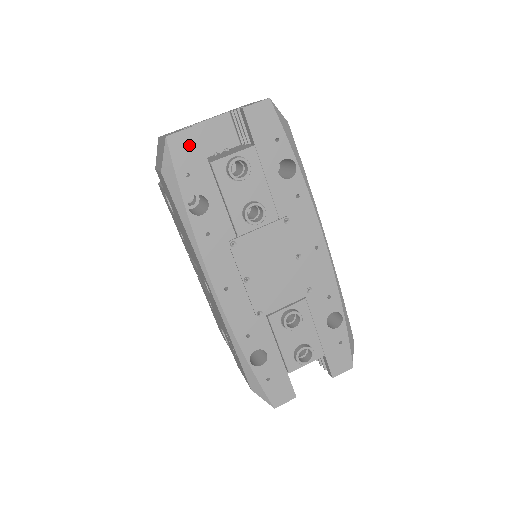
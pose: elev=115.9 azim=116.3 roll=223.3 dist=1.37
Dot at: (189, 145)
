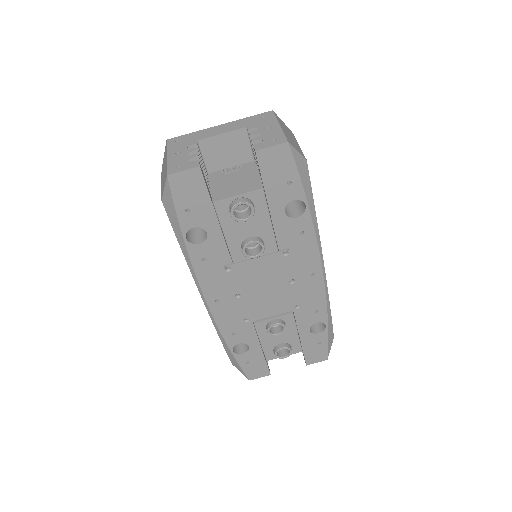
Dot at: (192, 184)
